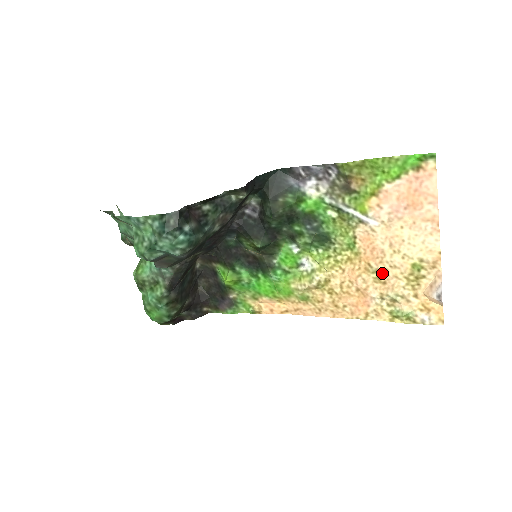
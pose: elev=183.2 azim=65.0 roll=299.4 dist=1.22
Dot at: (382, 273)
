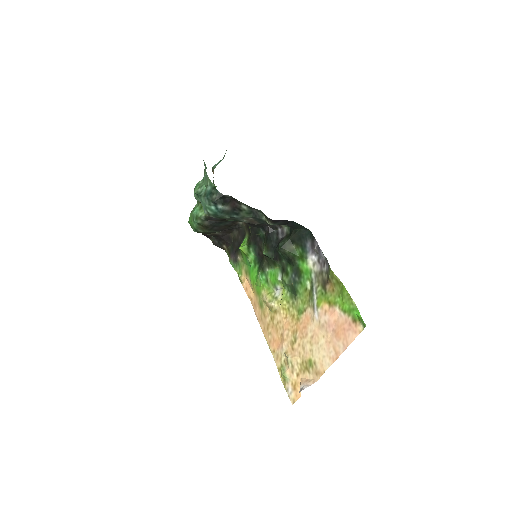
Dot at: (297, 343)
